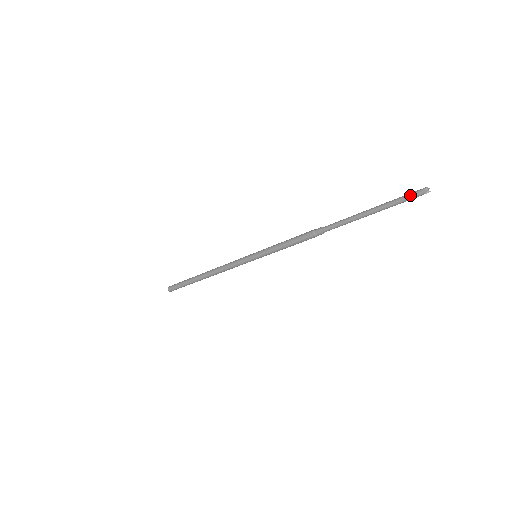
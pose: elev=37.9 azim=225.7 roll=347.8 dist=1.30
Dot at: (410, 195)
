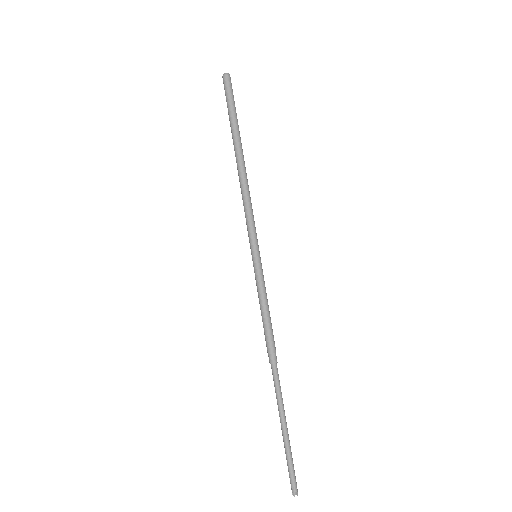
Dot at: occluded
